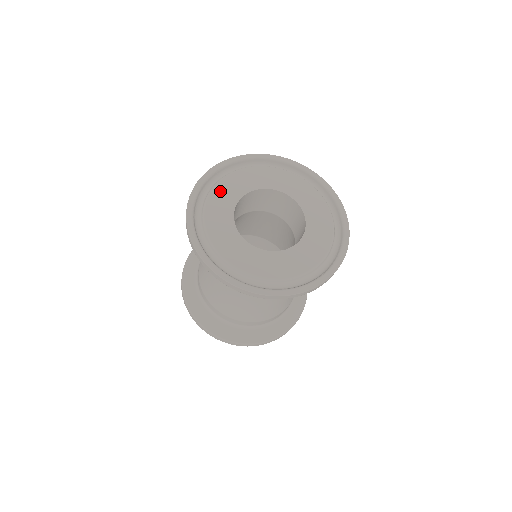
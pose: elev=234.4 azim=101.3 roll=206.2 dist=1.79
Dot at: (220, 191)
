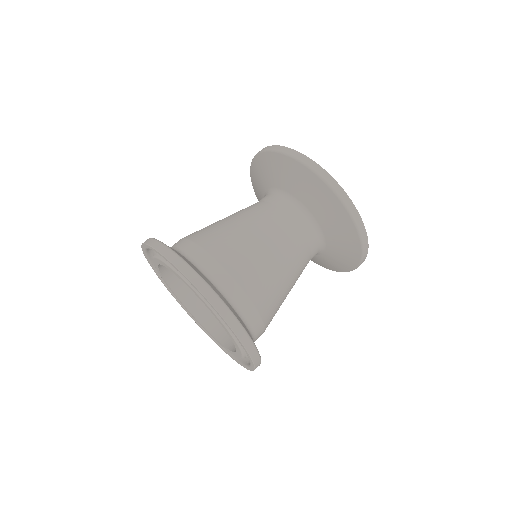
Dot at: occluded
